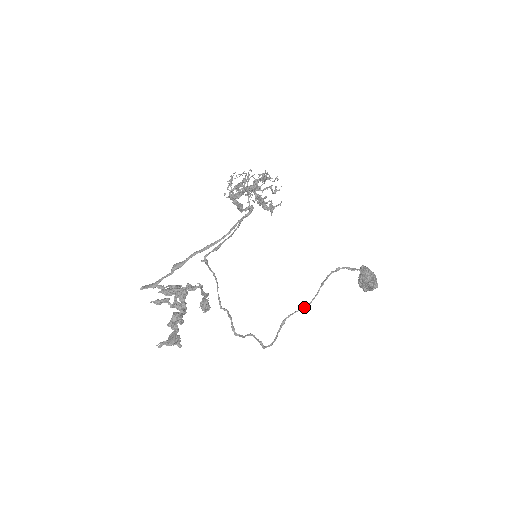
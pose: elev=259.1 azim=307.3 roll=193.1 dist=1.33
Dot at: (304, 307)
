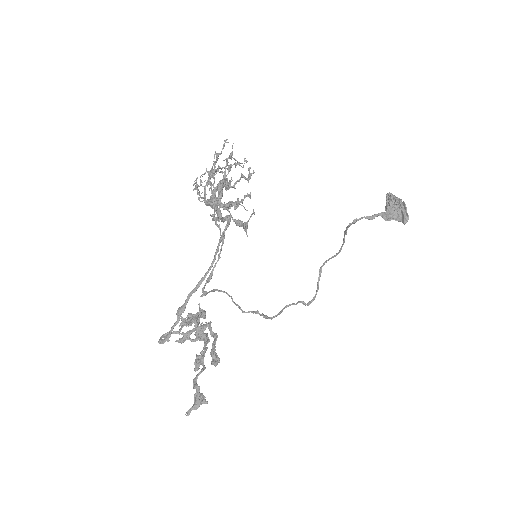
Dot at: occluded
